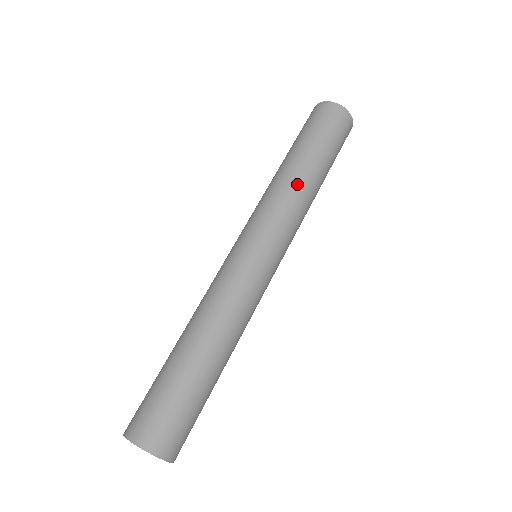
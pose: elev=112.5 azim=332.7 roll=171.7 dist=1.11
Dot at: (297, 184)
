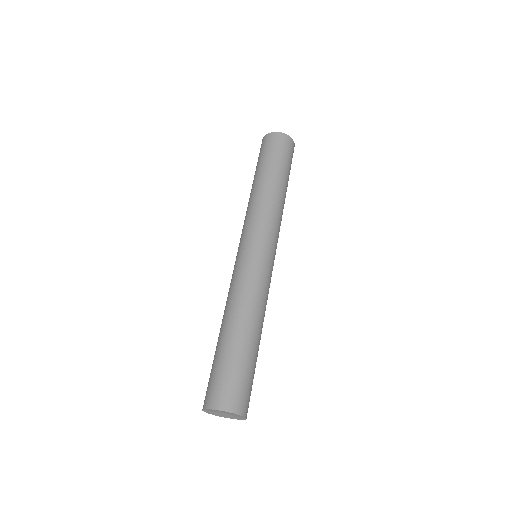
Dot at: (277, 199)
